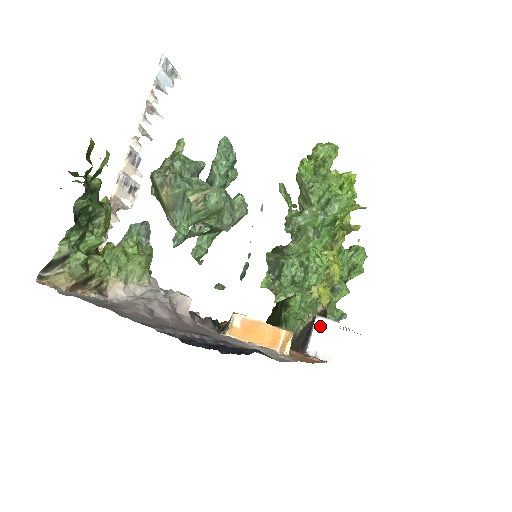
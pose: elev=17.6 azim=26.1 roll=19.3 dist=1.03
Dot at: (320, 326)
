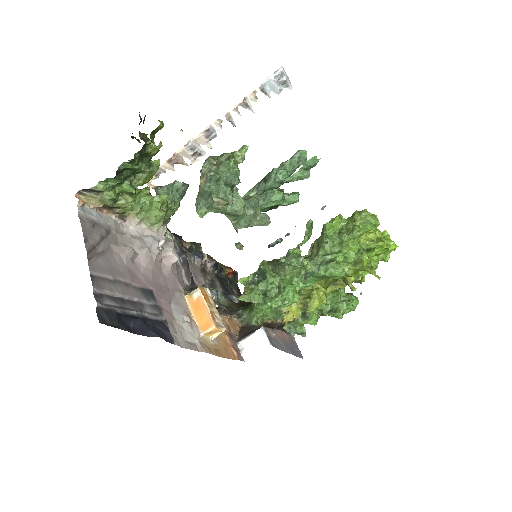
Dot at: (259, 335)
